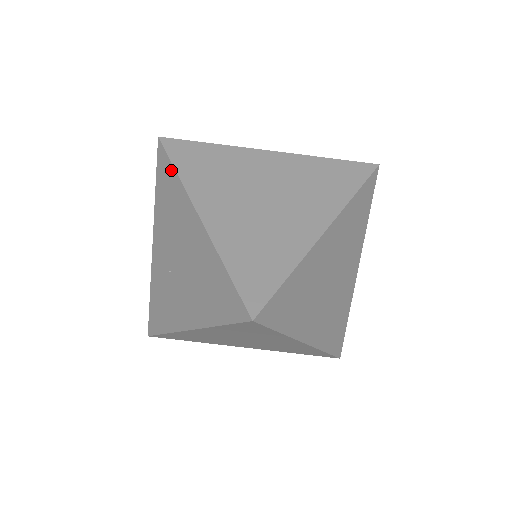
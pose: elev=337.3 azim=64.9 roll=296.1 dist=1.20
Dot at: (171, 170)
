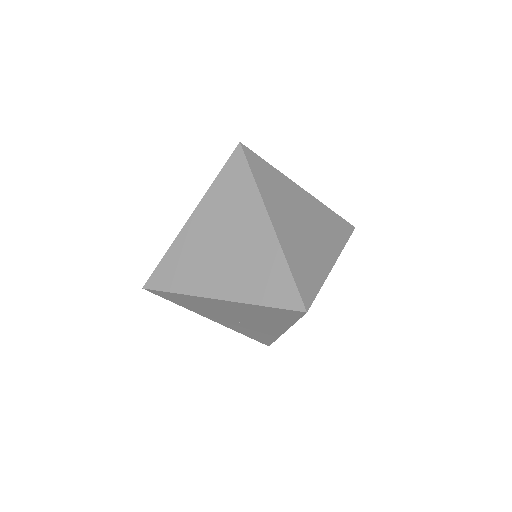
Dot at: (173, 295)
